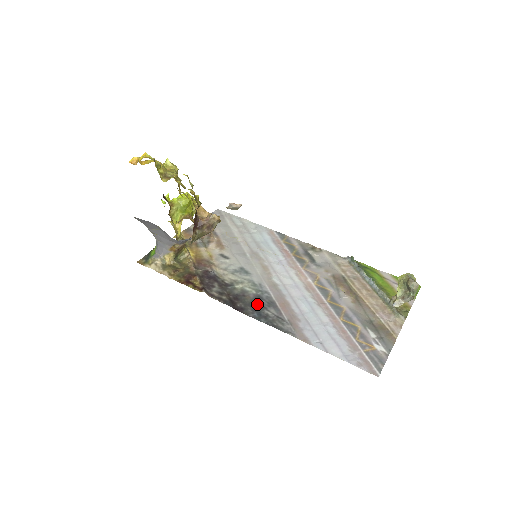
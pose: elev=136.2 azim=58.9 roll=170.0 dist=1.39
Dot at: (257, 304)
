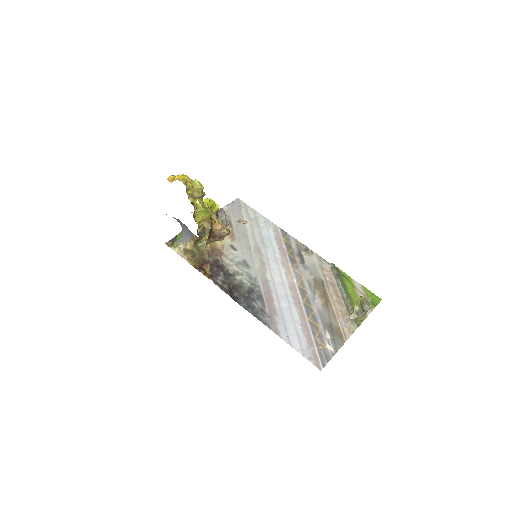
Dot at: (249, 296)
